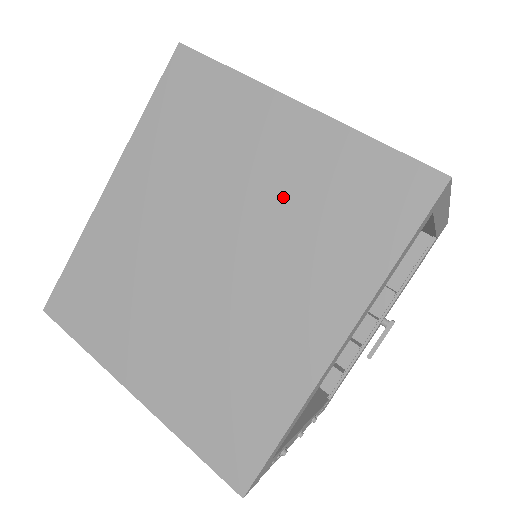
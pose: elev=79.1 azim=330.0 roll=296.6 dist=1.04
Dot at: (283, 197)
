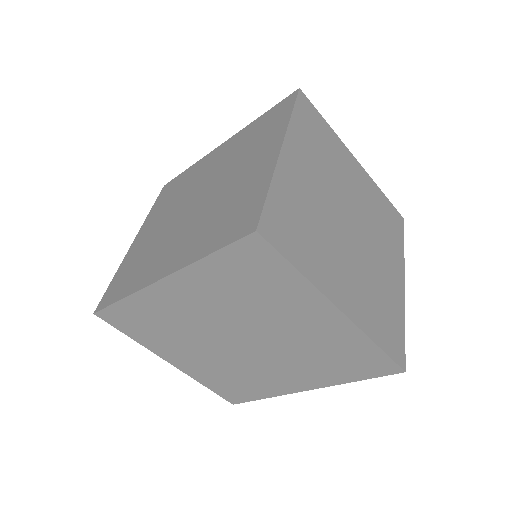
Dot at: (305, 341)
